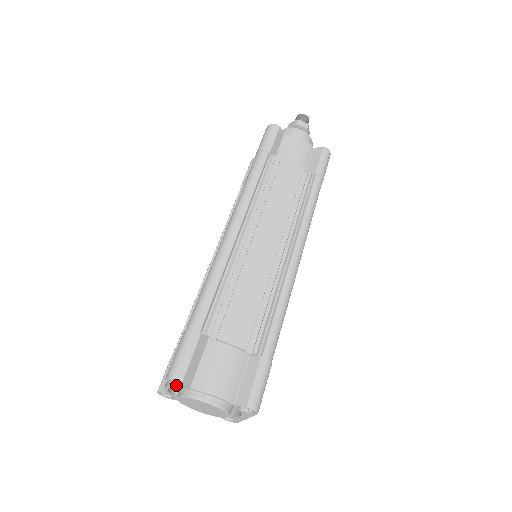
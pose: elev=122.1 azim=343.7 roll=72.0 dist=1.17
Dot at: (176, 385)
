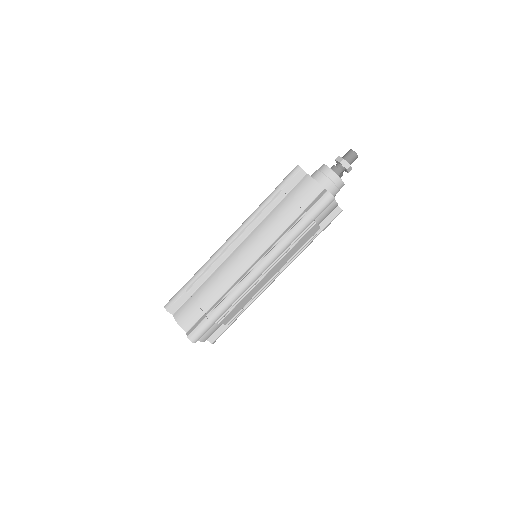
Dot at: occluded
